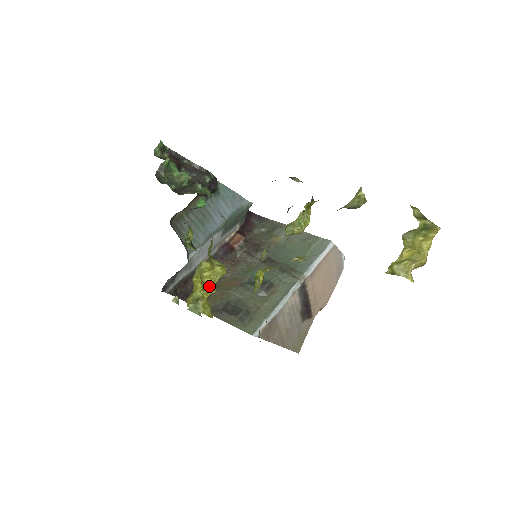
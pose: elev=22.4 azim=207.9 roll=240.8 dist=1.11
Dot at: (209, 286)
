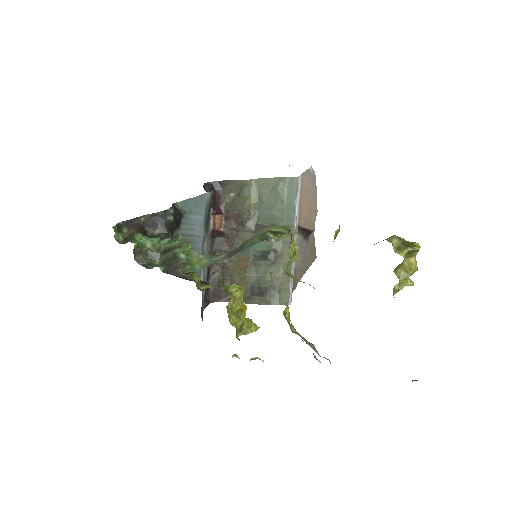
Dot at: (241, 310)
